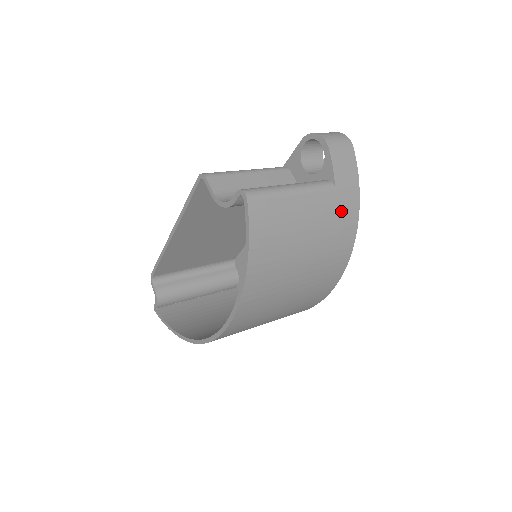
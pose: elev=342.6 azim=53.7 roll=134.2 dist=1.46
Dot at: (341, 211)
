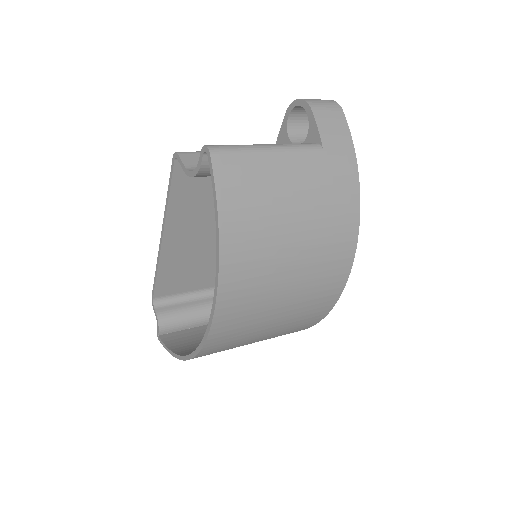
Dot at: (334, 176)
